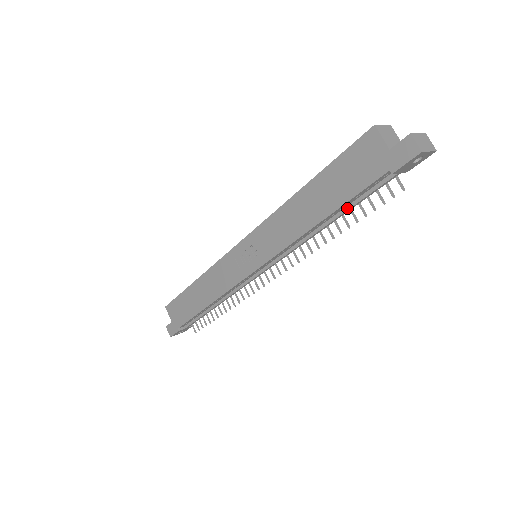
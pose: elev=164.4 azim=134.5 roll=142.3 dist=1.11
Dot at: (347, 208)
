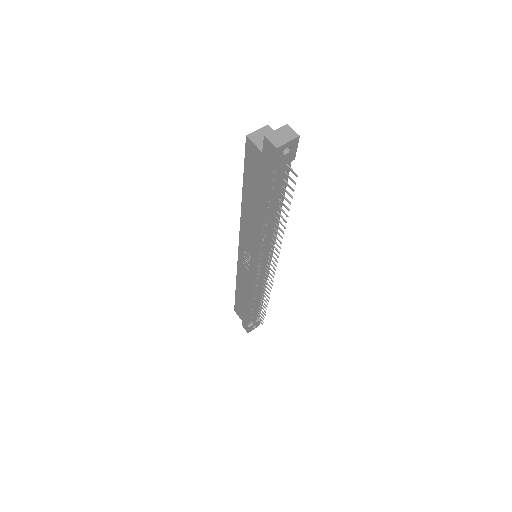
Dot at: (274, 203)
